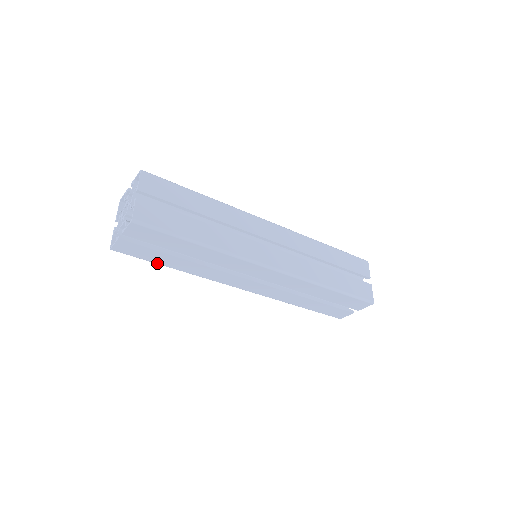
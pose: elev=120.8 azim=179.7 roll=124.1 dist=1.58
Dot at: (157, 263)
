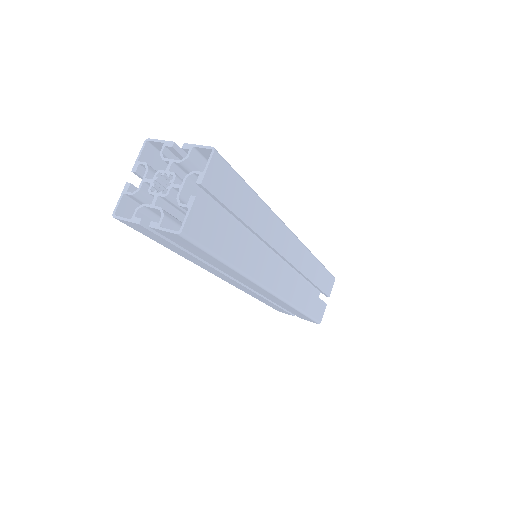
Dot at: (219, 255)
